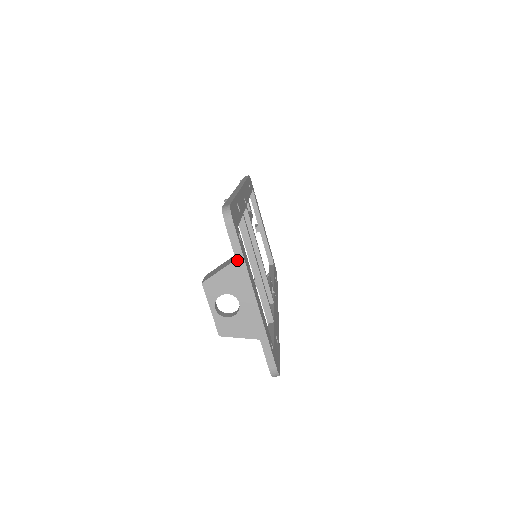
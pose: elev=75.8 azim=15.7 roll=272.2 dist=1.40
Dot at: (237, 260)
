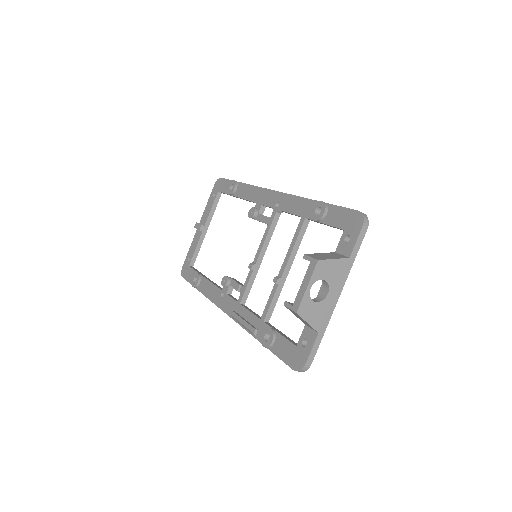
Dot at: (350, 259)
